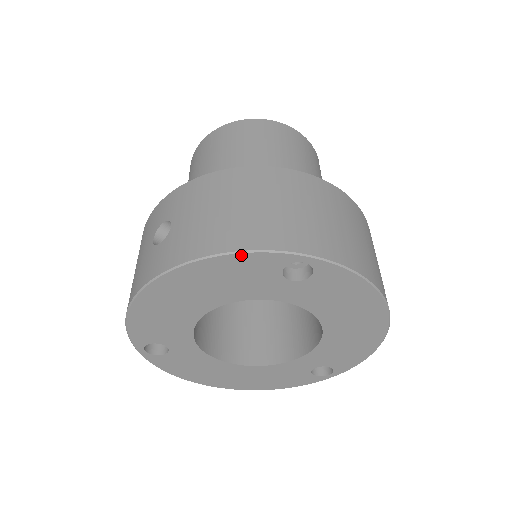
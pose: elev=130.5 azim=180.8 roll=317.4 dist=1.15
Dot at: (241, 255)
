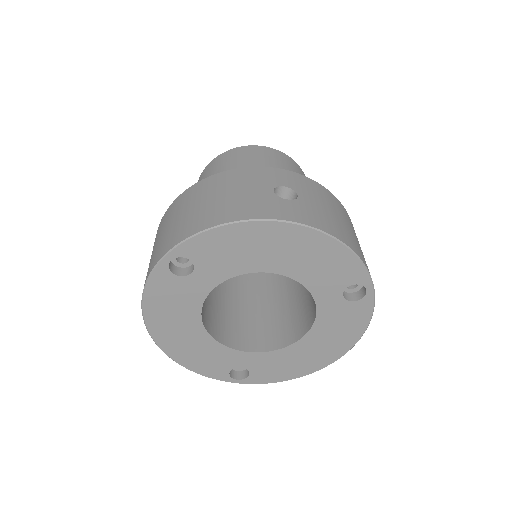
Dot at: (354, 257)
